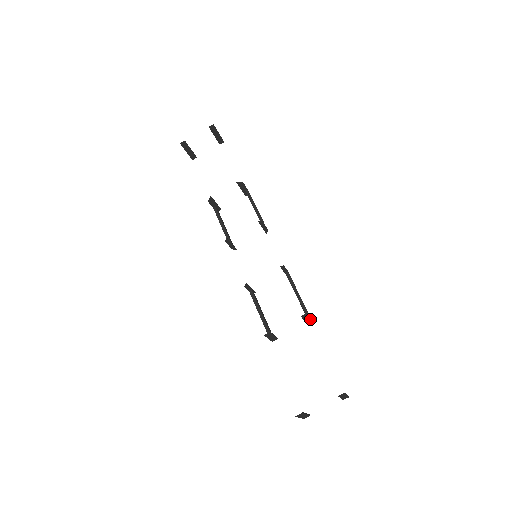
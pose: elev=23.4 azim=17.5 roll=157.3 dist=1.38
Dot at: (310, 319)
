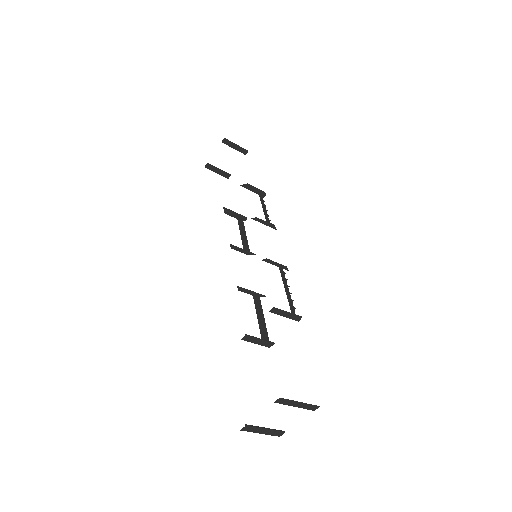
Dot at: (294, 314)
